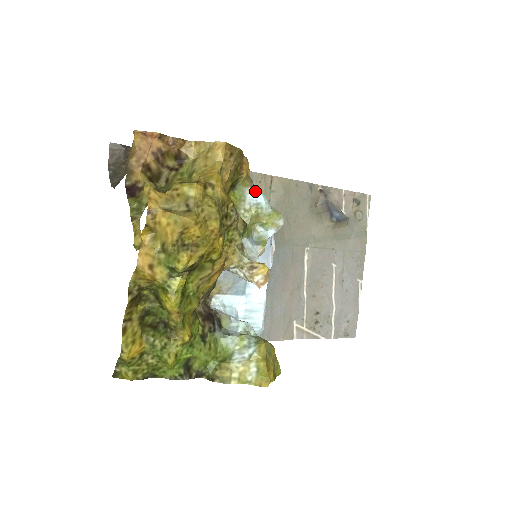
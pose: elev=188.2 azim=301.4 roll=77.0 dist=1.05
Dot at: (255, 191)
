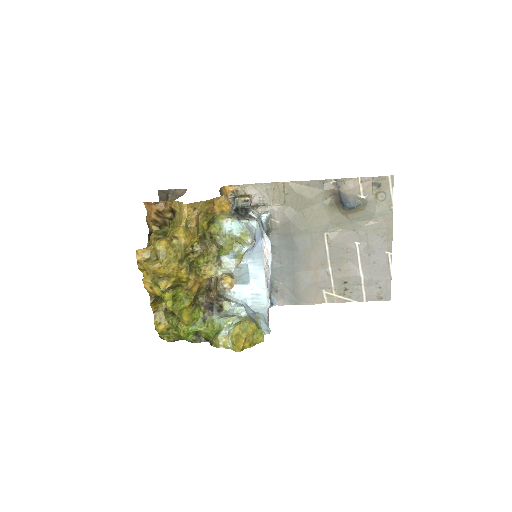
Dot at: (230, 221)
